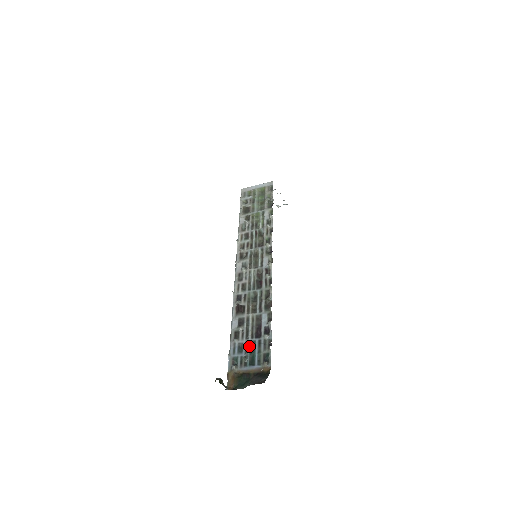
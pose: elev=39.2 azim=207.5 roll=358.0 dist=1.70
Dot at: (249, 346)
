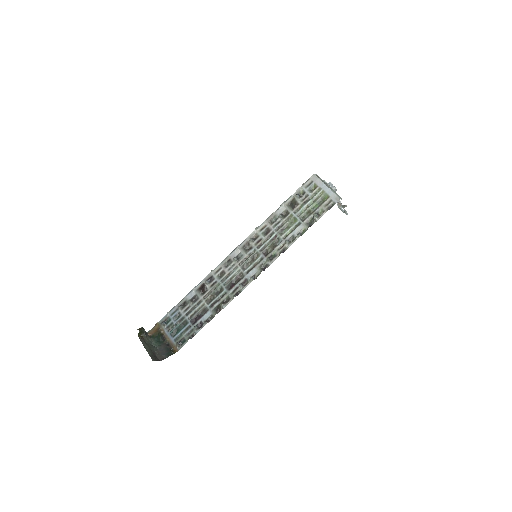
Dot at: (182, 322)
